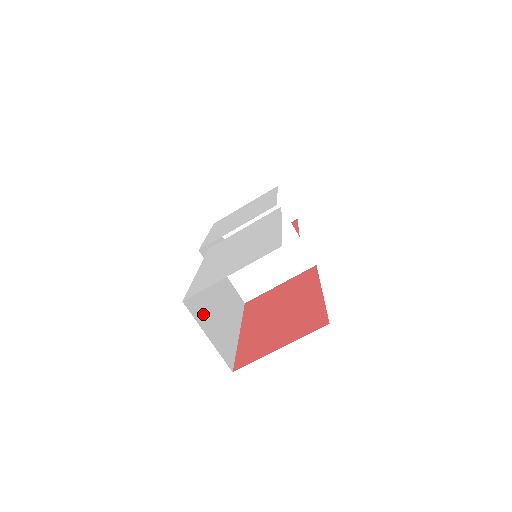
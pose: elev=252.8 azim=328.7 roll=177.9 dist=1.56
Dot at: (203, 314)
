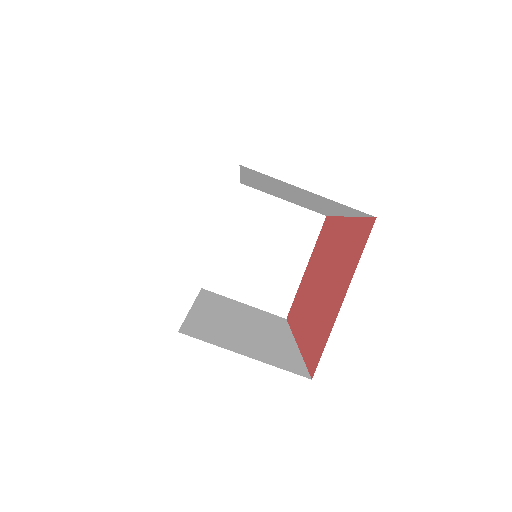
Dot at: (223, 337)
